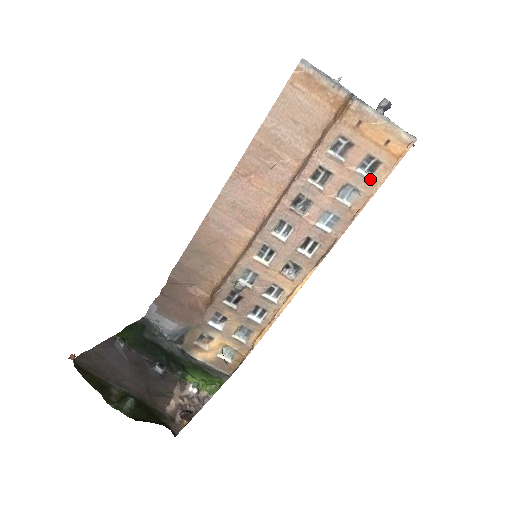
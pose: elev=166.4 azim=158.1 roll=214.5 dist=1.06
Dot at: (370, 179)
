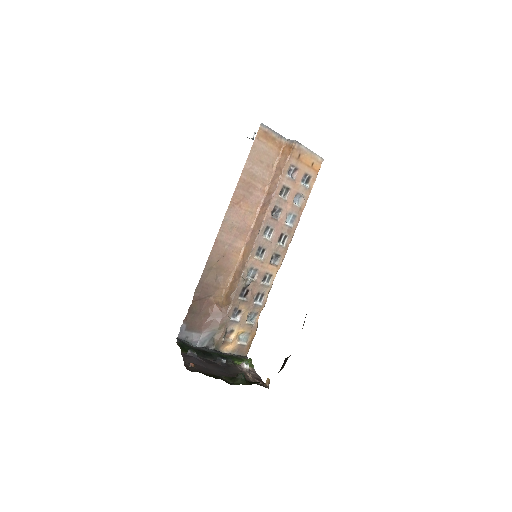
Dot at: (308, 188)
